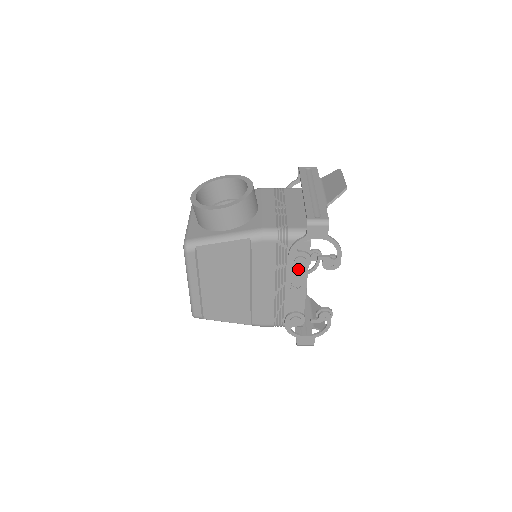
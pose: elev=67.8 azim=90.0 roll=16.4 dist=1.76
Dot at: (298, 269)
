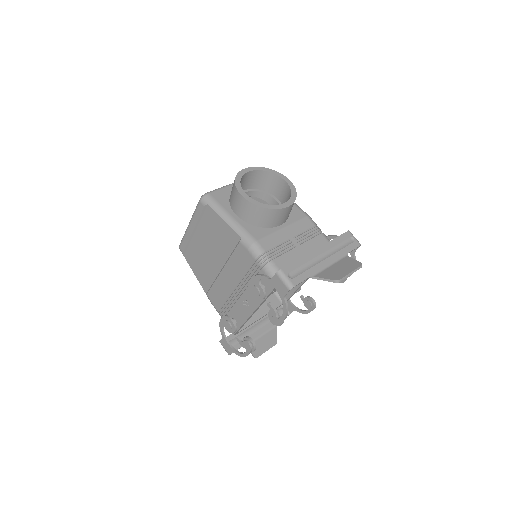
Dot at: occluded
